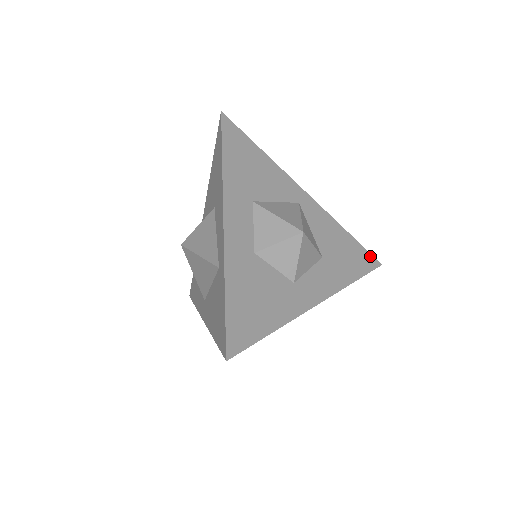
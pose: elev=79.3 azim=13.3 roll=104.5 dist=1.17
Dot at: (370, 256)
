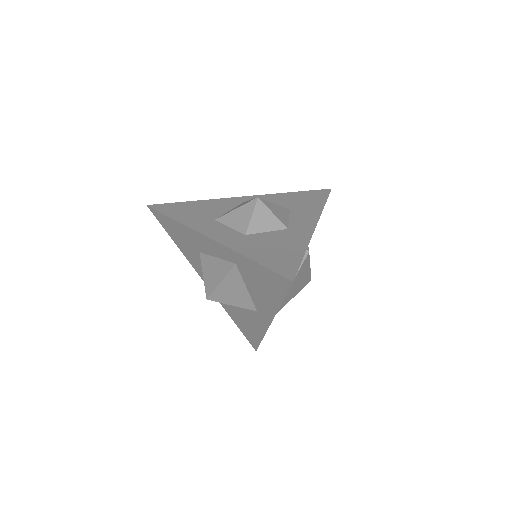
Dot at: (319, 191)
